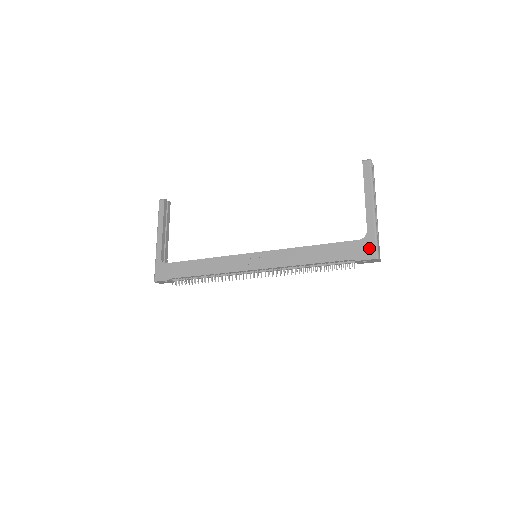
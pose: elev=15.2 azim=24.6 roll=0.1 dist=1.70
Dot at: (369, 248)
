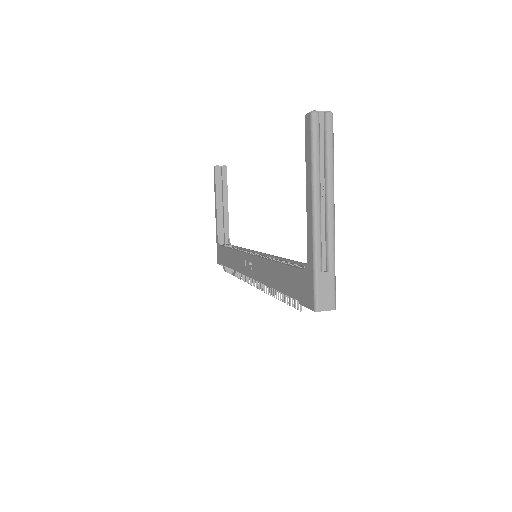
Dot at: (308, 289)
